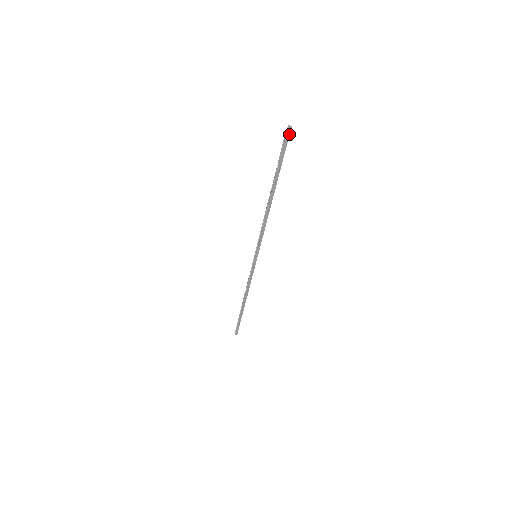
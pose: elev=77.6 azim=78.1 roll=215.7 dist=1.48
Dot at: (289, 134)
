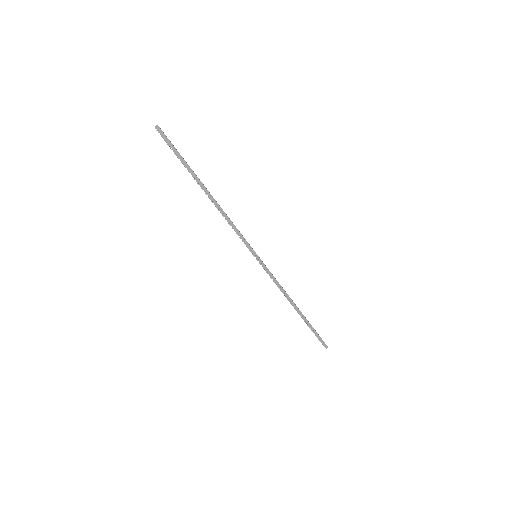
Dot at: (162, 132)
